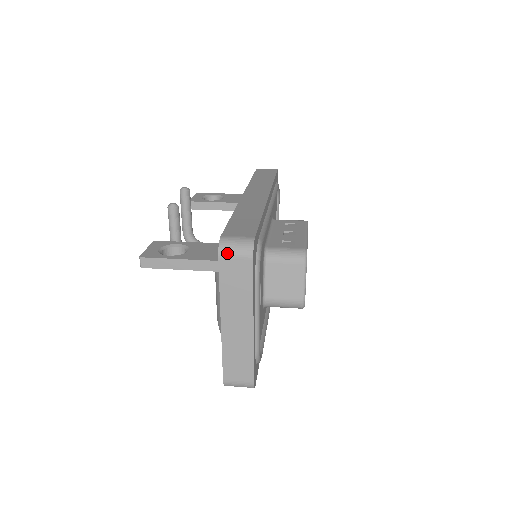
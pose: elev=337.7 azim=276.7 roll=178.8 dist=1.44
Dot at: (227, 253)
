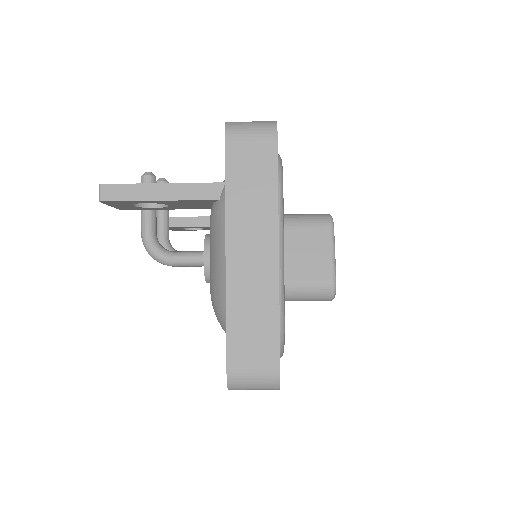
Dot at: (238, 133)
